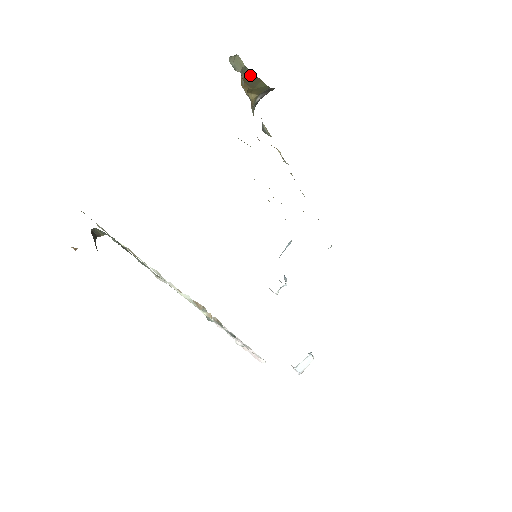
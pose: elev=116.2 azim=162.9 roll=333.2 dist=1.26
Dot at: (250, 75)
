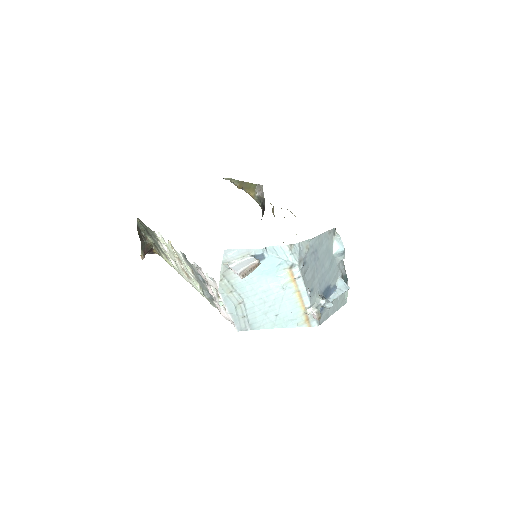
Dot at: (241, 183)
